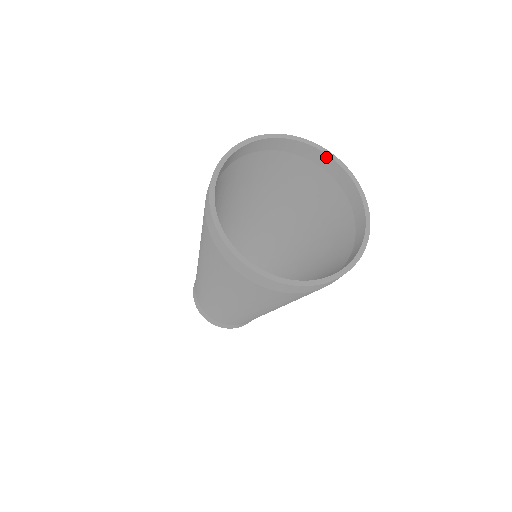
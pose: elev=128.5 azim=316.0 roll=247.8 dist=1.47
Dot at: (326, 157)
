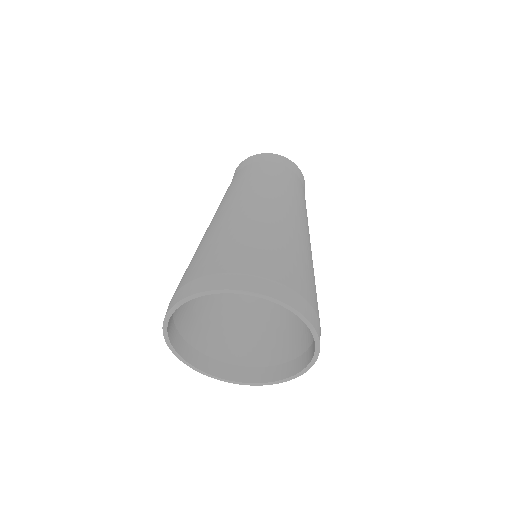
Dot at: (315, 343)
